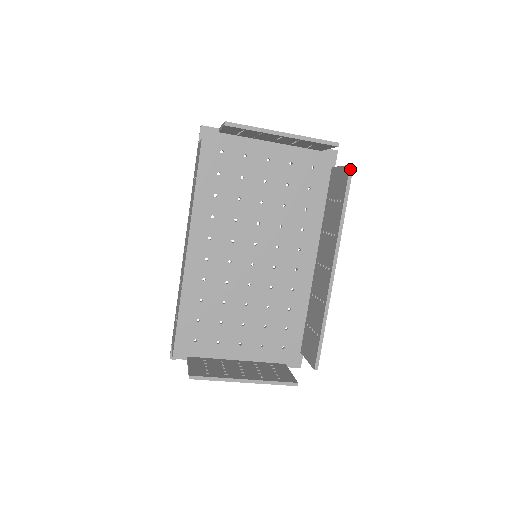
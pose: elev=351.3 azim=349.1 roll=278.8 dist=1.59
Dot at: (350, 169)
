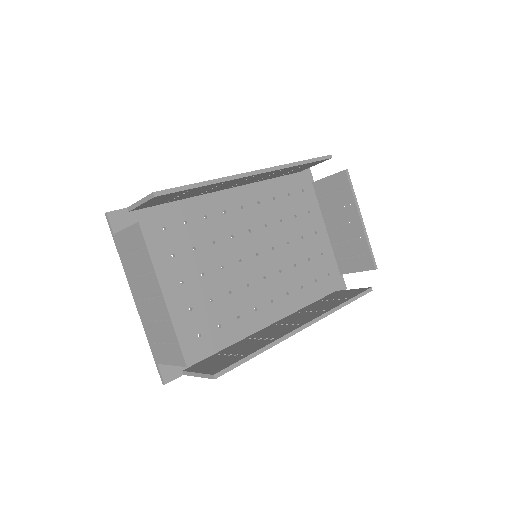
Dot at: (370, 289)
